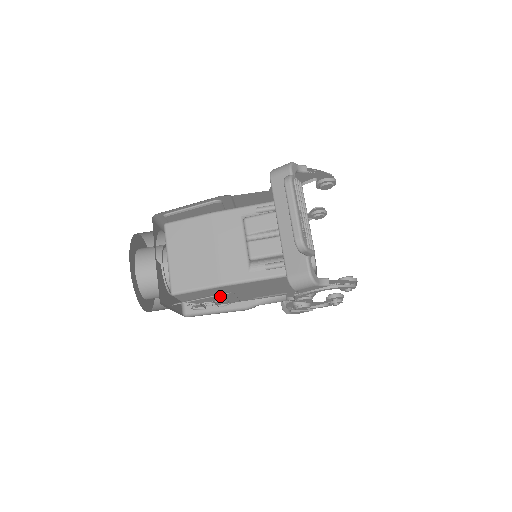
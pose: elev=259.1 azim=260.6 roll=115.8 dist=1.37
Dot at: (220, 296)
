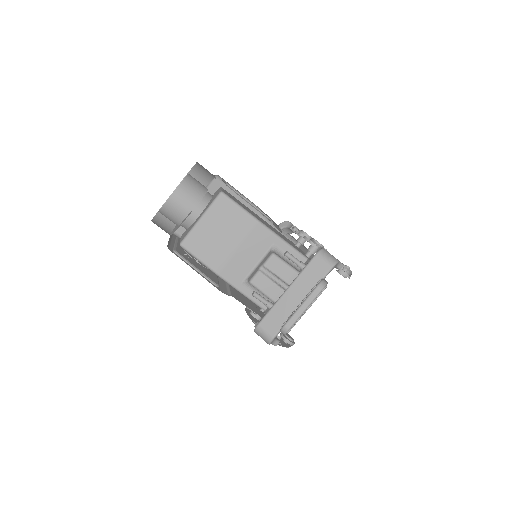
Dot at: occluded
